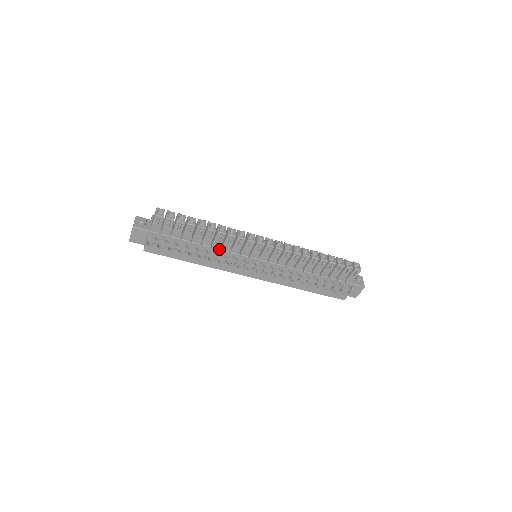
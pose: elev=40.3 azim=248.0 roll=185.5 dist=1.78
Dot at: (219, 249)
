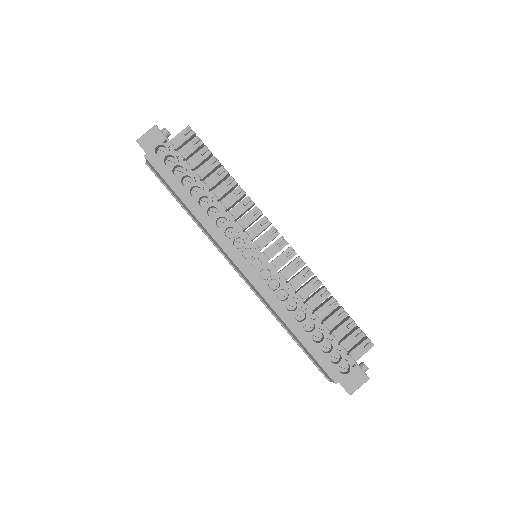
Dot at: (226, 208)
